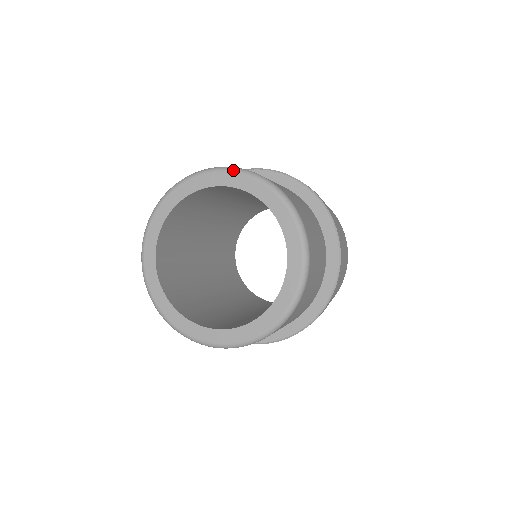
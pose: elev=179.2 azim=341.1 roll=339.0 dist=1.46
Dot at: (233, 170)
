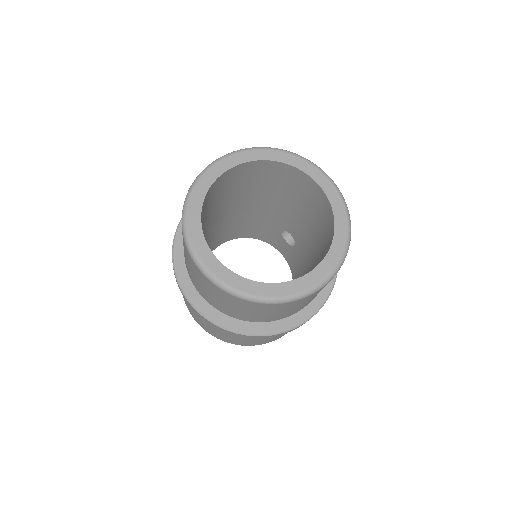
Dot at: (316, 166)
